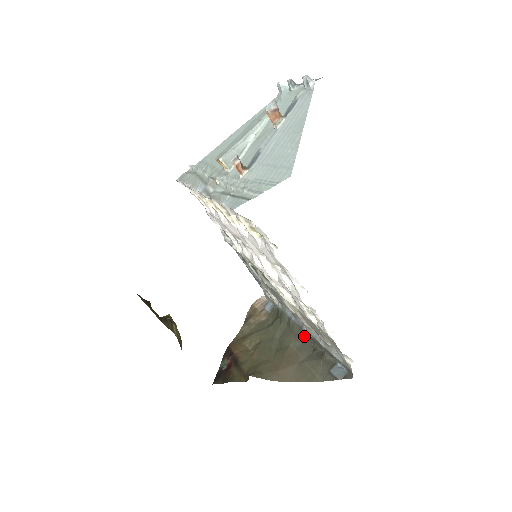
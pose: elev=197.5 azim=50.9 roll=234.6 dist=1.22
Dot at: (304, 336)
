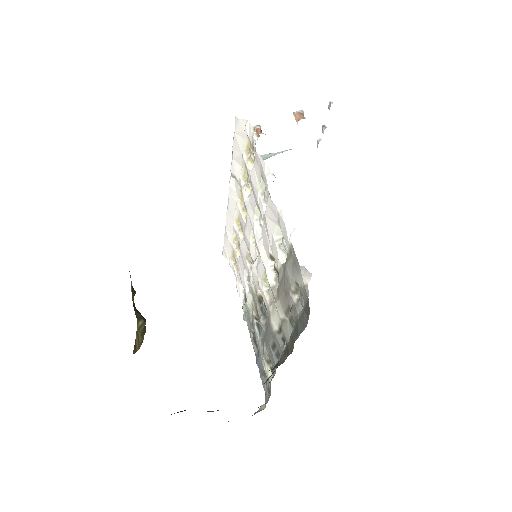
Dot at: occluded
